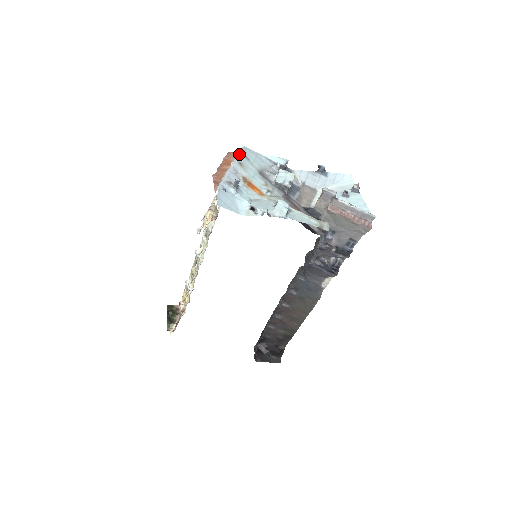
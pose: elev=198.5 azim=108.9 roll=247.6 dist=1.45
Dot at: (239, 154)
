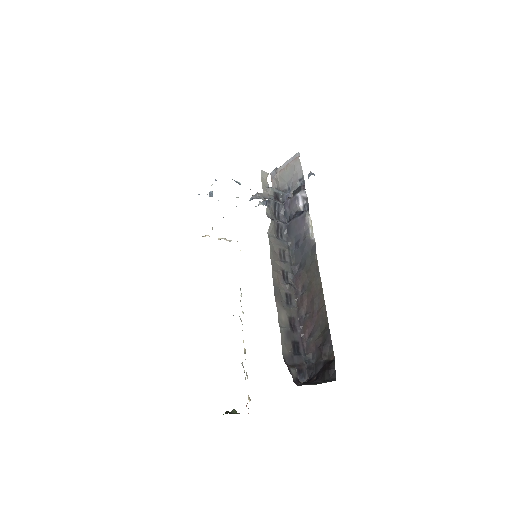
Dot at: occluded
